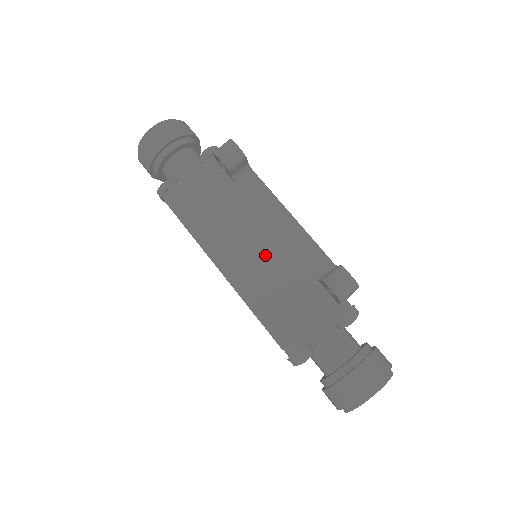
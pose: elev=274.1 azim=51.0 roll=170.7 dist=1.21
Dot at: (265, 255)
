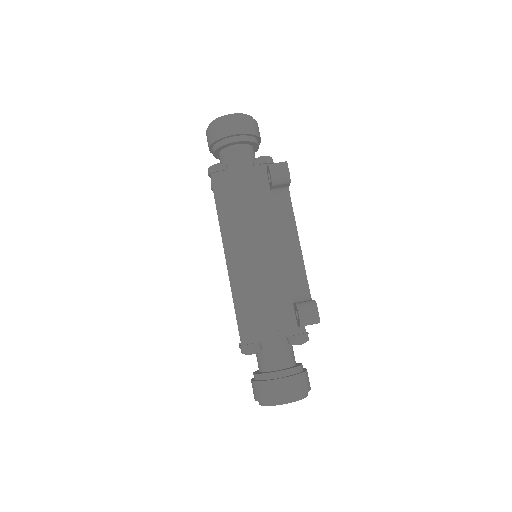
Dot at: (264, 262)
